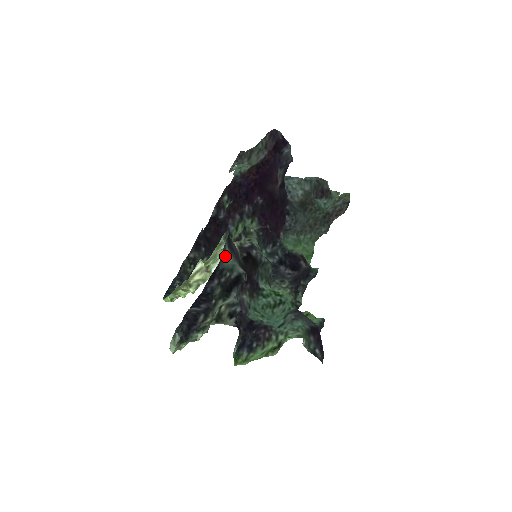
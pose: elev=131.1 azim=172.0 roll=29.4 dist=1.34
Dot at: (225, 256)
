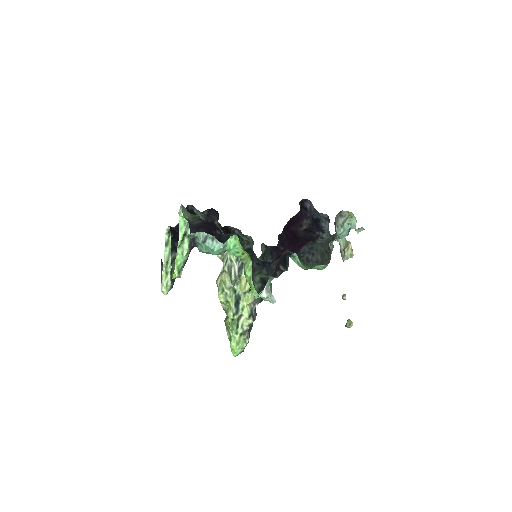
Dot at: occluded
